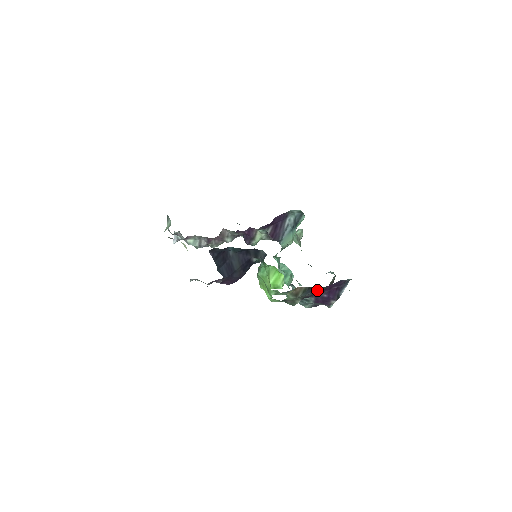
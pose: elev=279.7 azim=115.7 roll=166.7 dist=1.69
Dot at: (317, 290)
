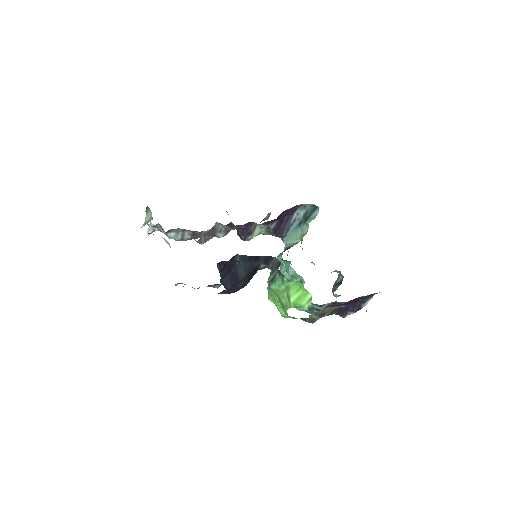
Dot at: (346, 308)
